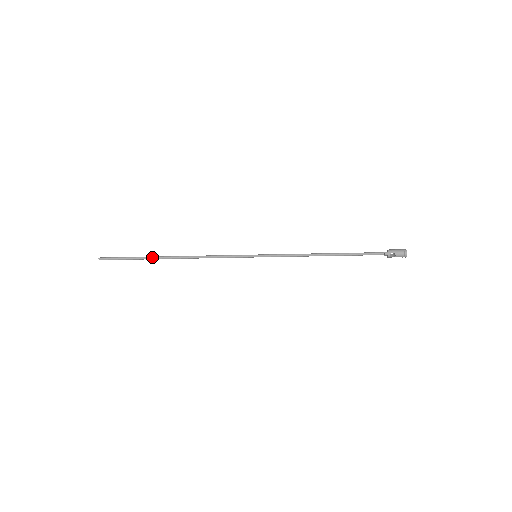
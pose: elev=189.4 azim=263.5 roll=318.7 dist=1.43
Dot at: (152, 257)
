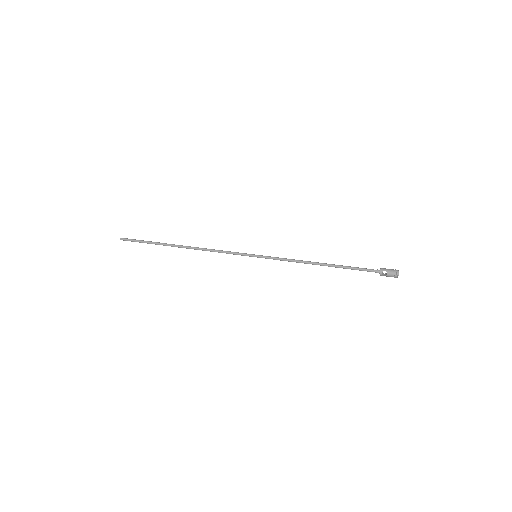
Dot at: (165, 243)
